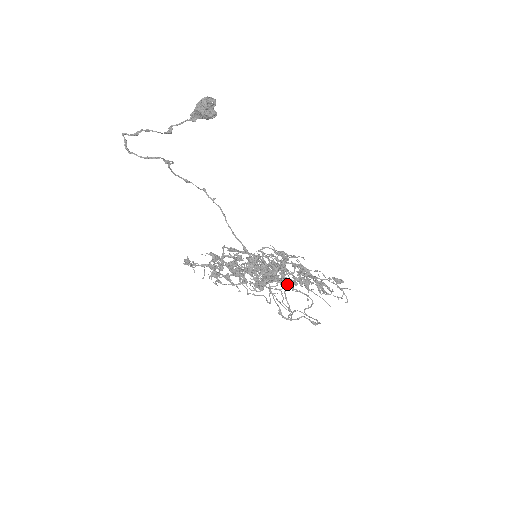
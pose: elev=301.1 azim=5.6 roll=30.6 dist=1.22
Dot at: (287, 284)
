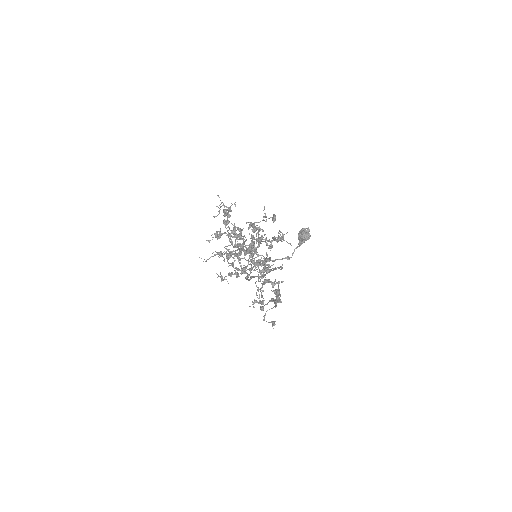
Dot at: occluded
